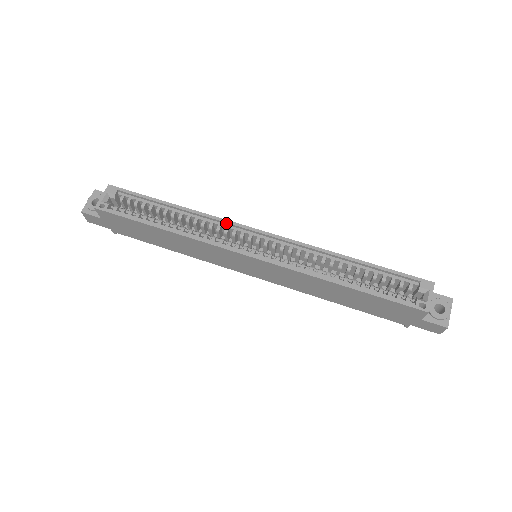
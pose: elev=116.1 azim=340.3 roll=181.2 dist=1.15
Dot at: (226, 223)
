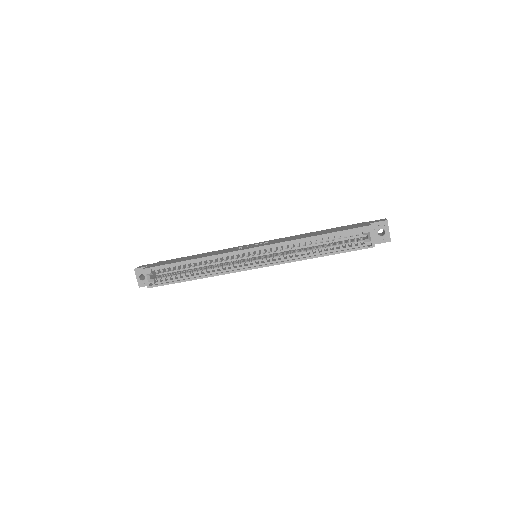
Dot at: (227, 255)
